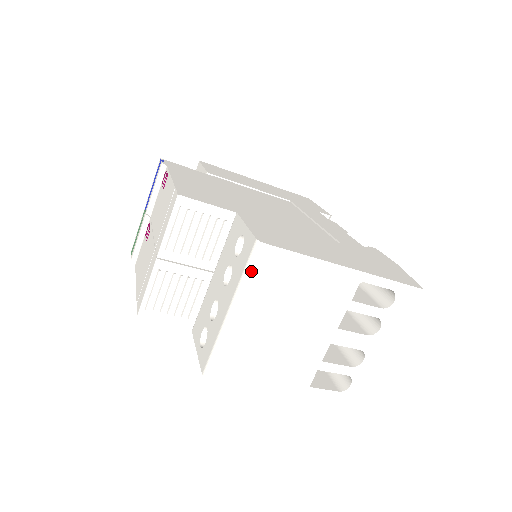
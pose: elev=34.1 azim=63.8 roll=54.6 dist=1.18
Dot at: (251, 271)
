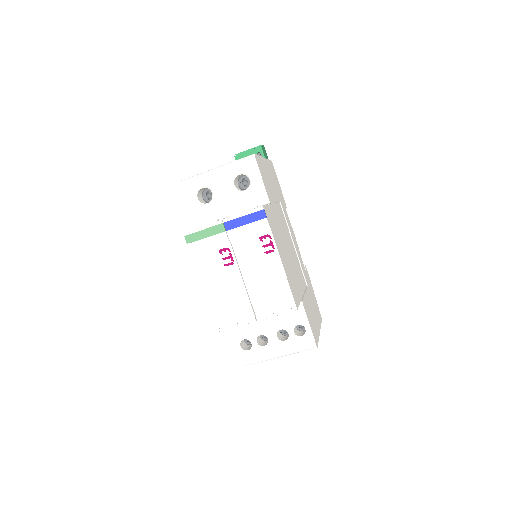
Dot at: occluded
